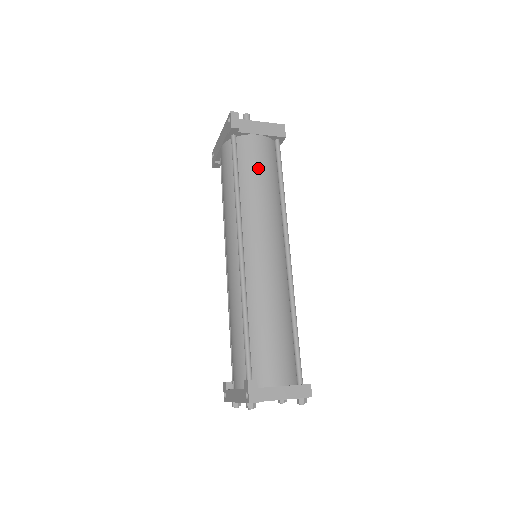
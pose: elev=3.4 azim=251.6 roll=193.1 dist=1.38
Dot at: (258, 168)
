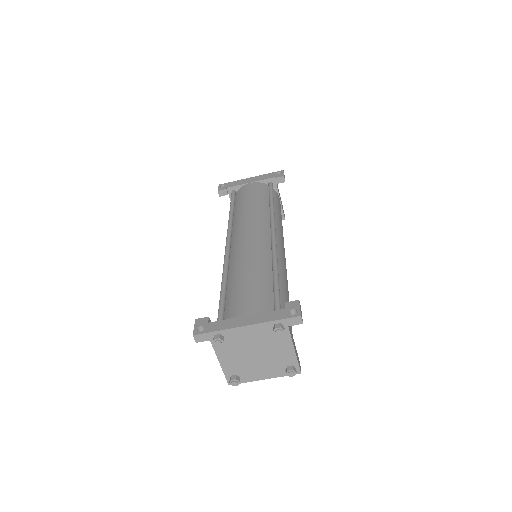
Dot at: occluded
